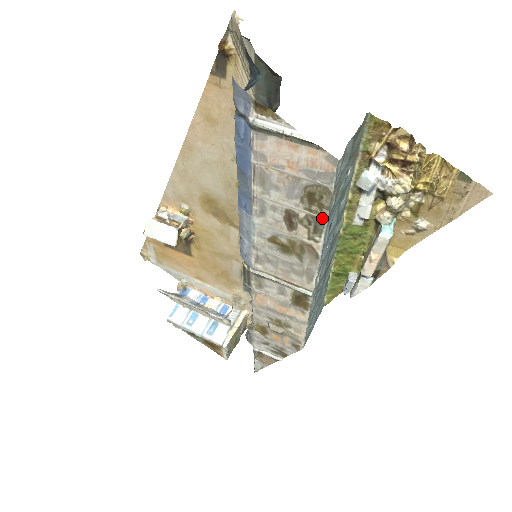
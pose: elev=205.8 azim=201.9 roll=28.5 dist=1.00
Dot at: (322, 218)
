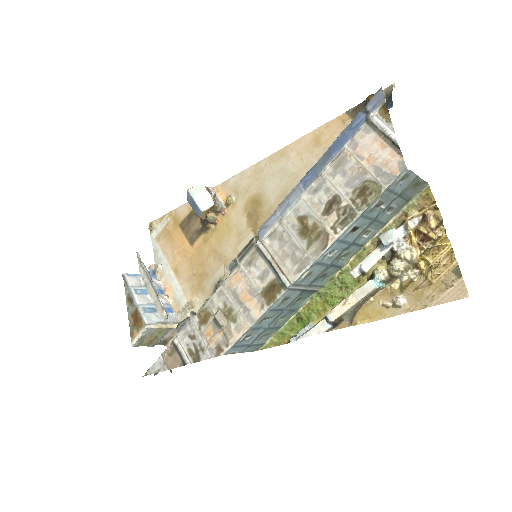
Dot at: (357, 212)
